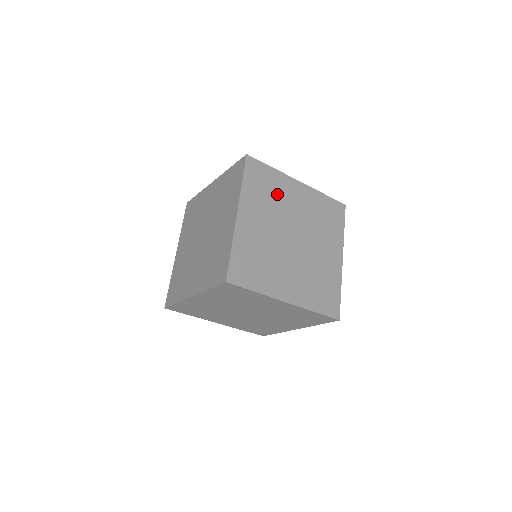
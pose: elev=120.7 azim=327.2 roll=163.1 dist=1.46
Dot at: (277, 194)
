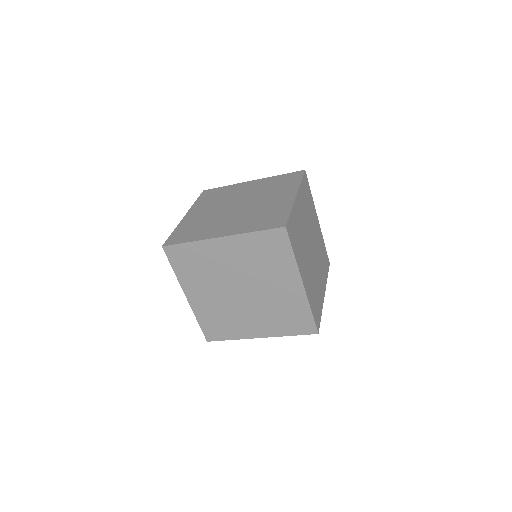
Dot at: (310, 211)
